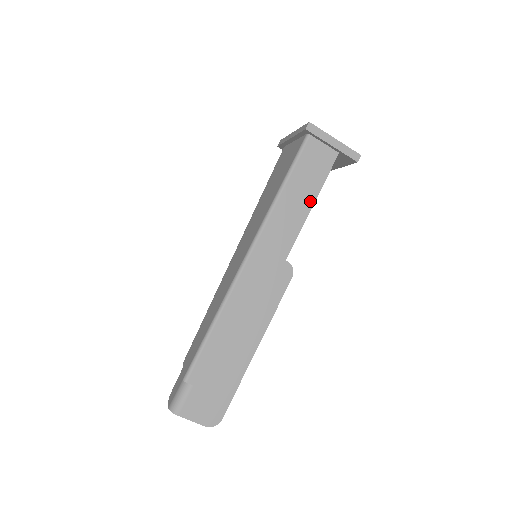
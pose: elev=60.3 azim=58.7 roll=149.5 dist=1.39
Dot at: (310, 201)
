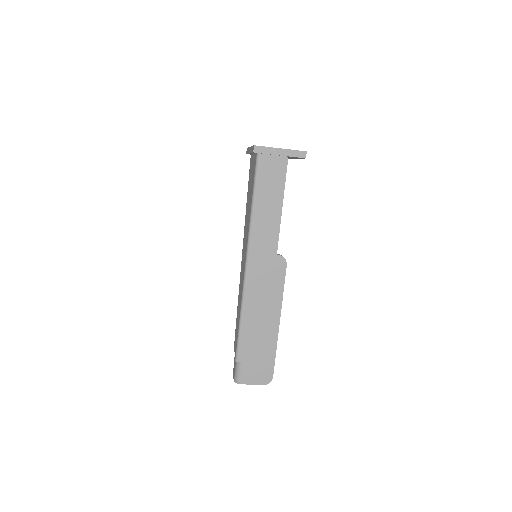
Dot at: (279, 204)
